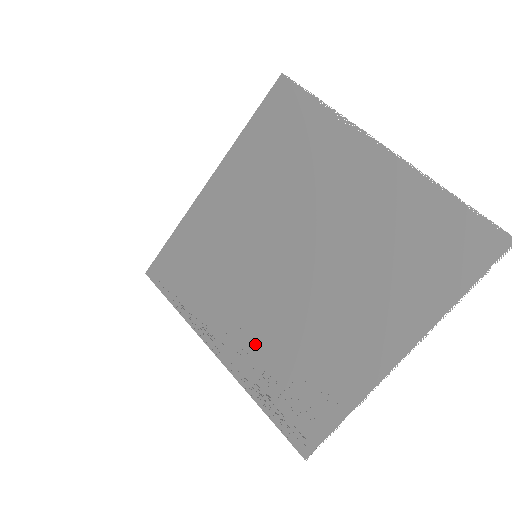
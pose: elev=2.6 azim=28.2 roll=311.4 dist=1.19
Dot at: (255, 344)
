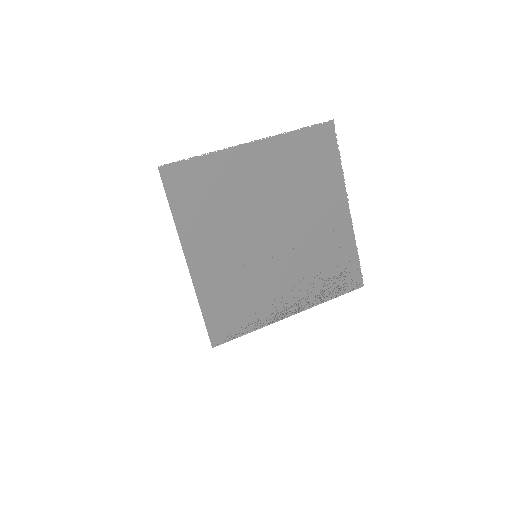
Dot at: (301, 285)
